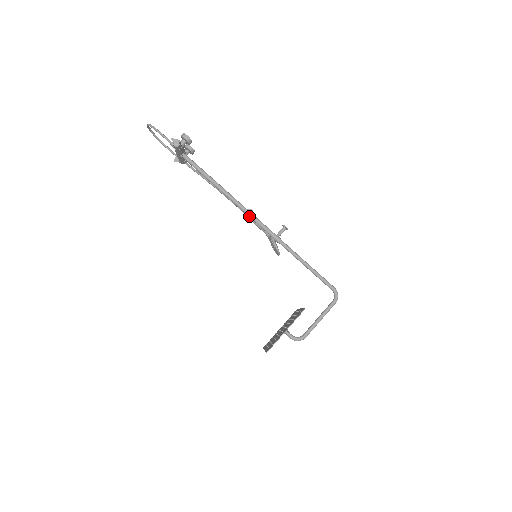
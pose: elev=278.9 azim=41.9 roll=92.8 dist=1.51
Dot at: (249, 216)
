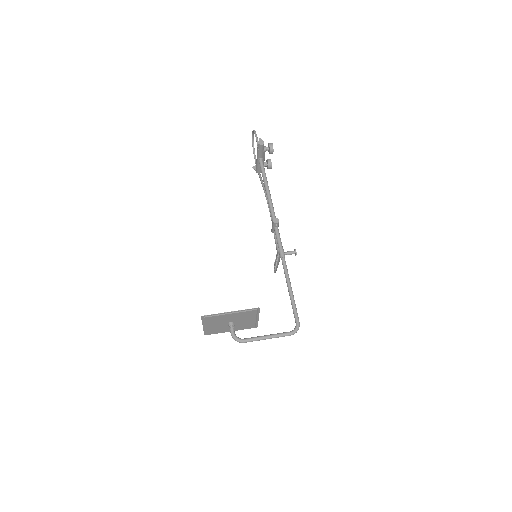
Dot at: (274, 225)
